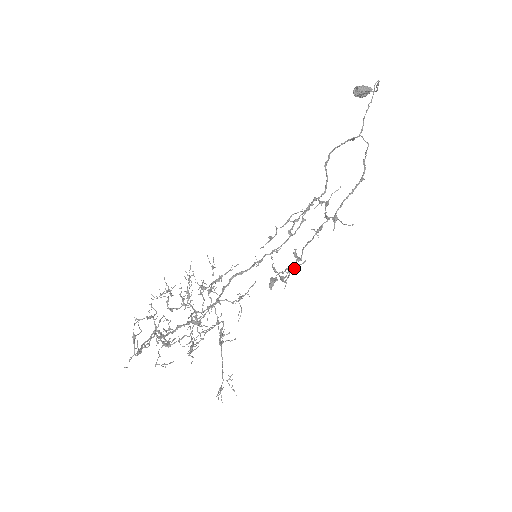
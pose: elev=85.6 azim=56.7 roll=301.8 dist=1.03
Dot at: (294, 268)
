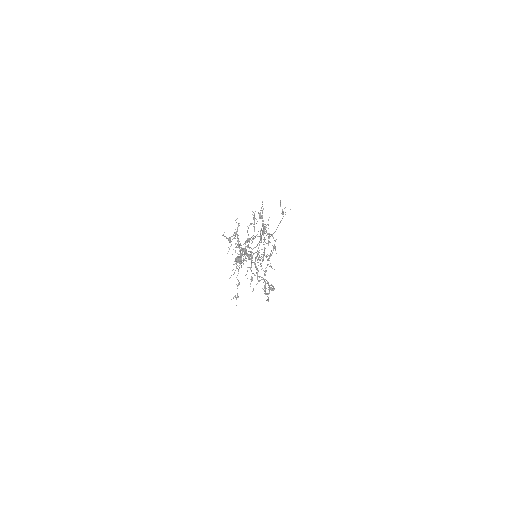
Dot at: (266, 225)
